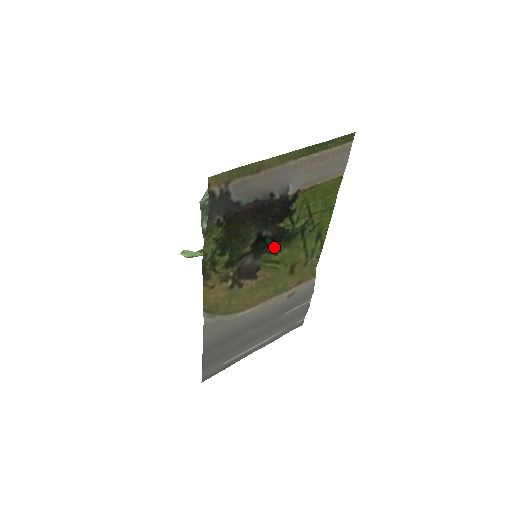
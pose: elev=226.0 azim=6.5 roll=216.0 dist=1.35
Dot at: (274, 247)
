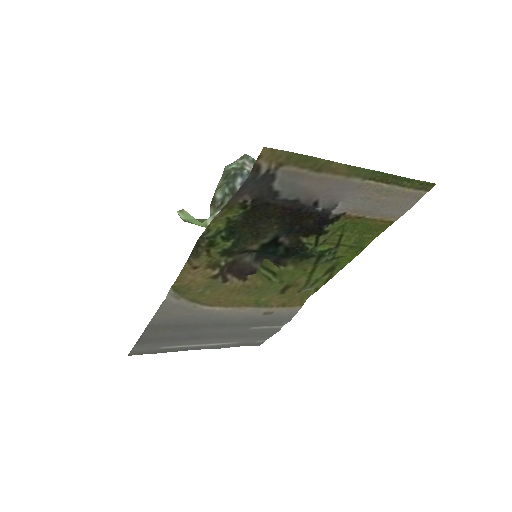
Dot at: (282, 258)
